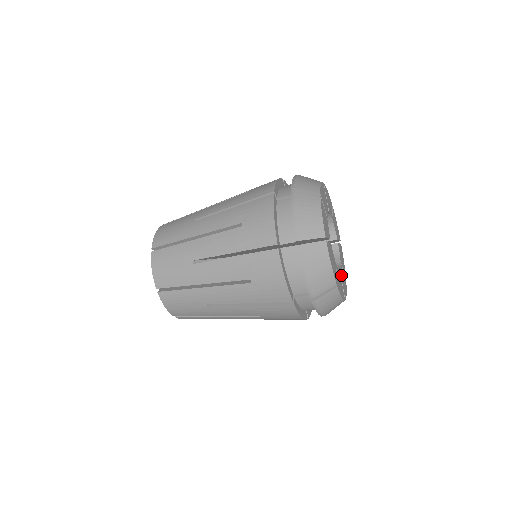
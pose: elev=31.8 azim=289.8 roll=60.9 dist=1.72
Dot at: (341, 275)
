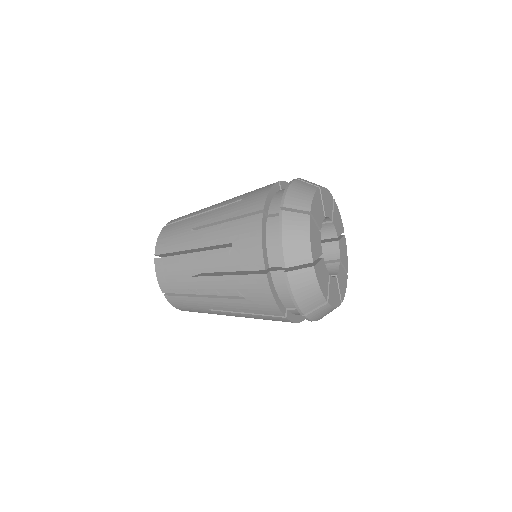
Dot at: (341, 258)
